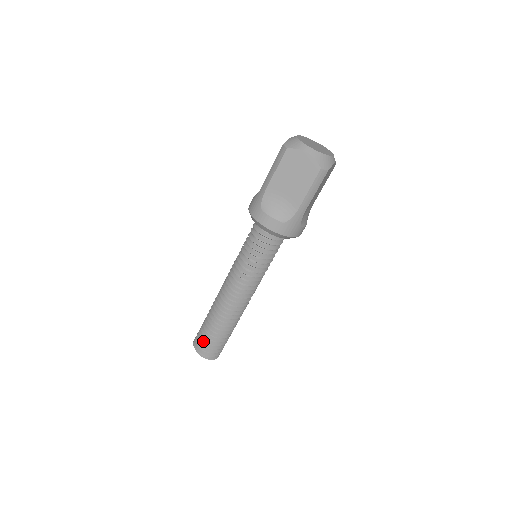
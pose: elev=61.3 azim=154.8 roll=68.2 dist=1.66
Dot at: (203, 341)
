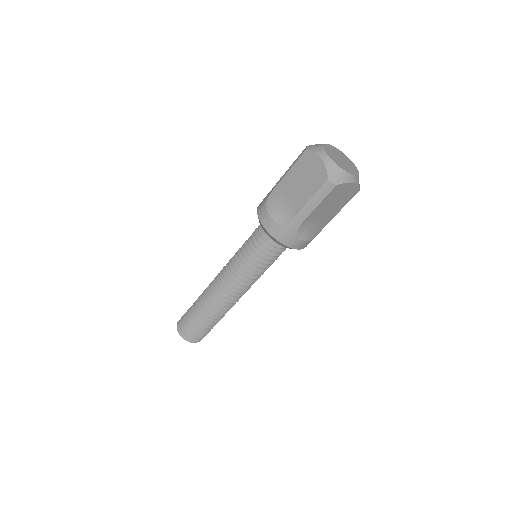
Dot at: (198, 334)
